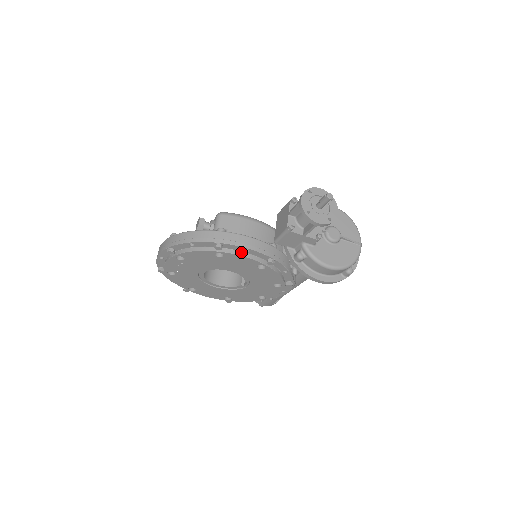
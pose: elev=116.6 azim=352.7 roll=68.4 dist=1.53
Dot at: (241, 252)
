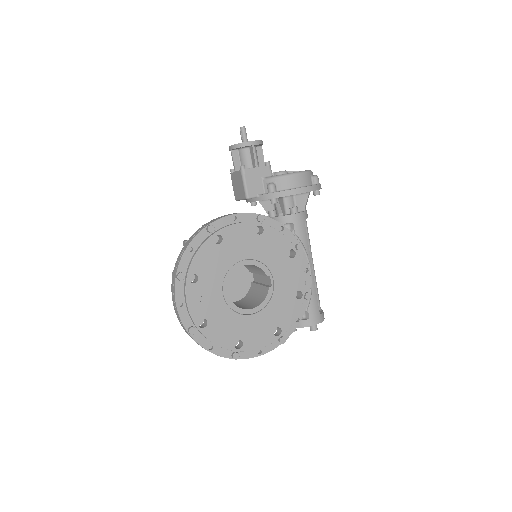
Dot at: (232, 224)
